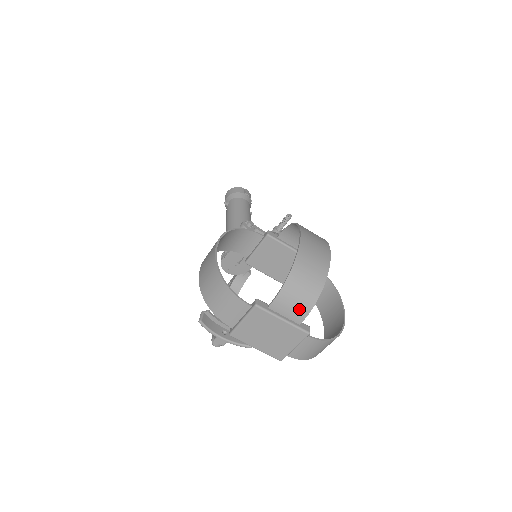
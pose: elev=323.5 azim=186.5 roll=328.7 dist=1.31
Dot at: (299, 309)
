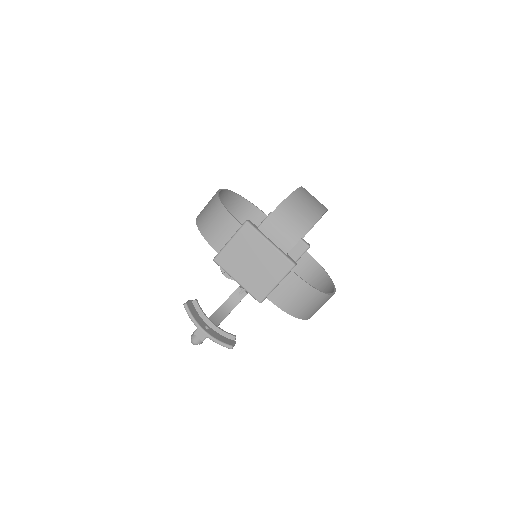
Dot at: (288, 235)
